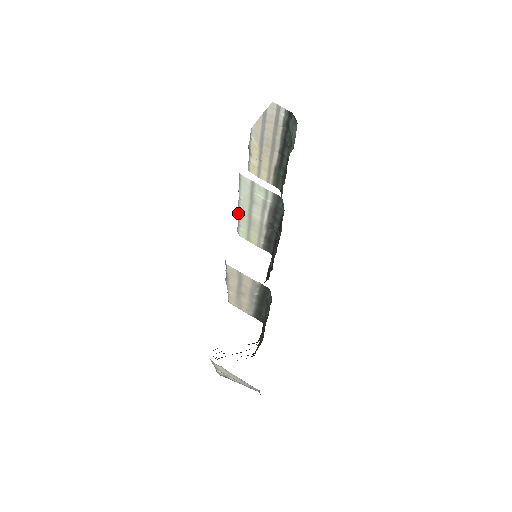
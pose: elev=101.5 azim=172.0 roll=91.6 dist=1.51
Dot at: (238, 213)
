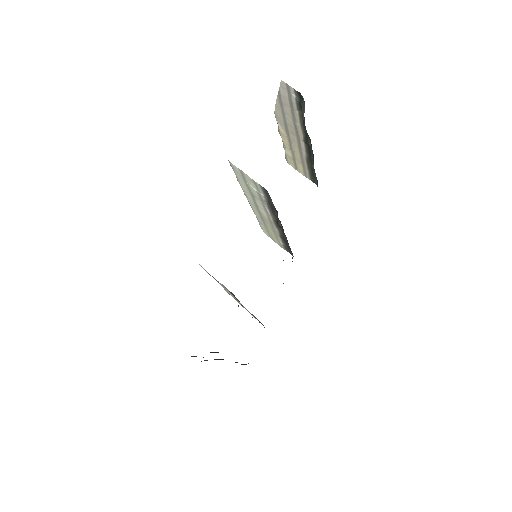
Dot at: occluded
